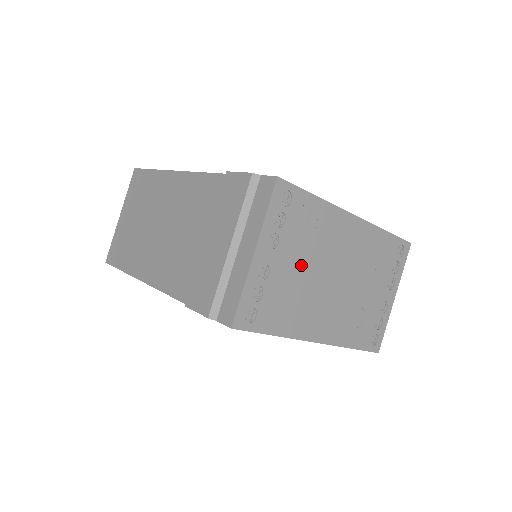
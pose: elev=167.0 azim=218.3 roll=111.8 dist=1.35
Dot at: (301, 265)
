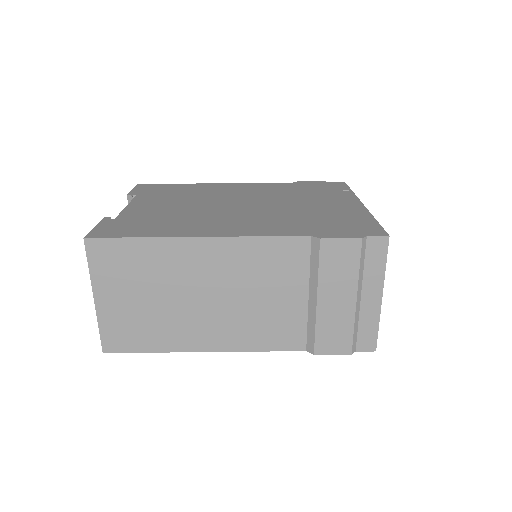
Dot at: occluded
